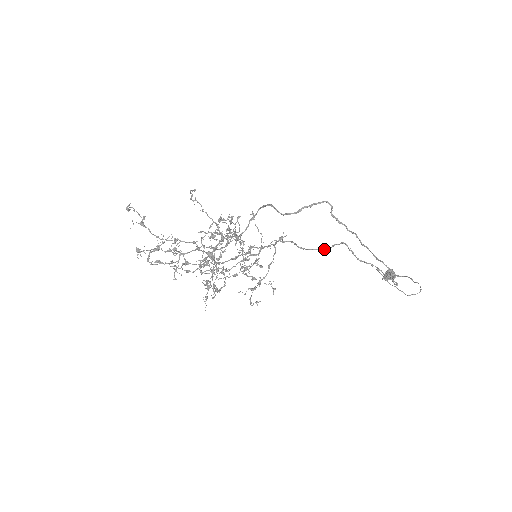
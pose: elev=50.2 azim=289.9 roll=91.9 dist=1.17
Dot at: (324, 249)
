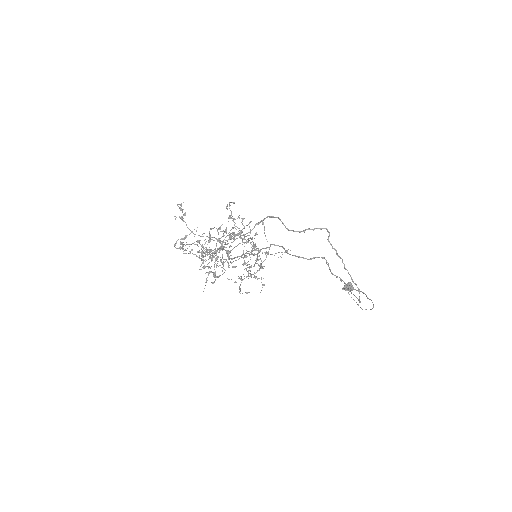
Dot at: (306, 258)
